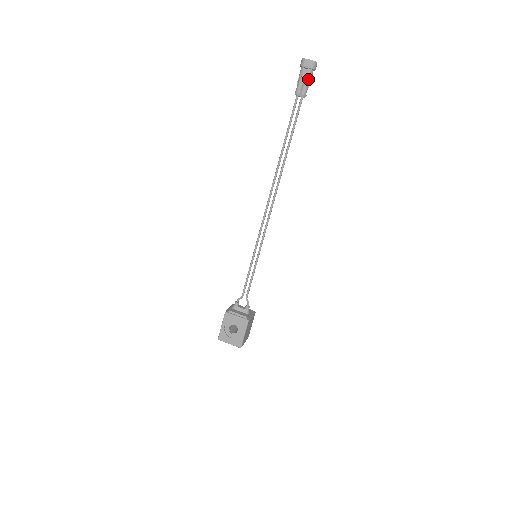
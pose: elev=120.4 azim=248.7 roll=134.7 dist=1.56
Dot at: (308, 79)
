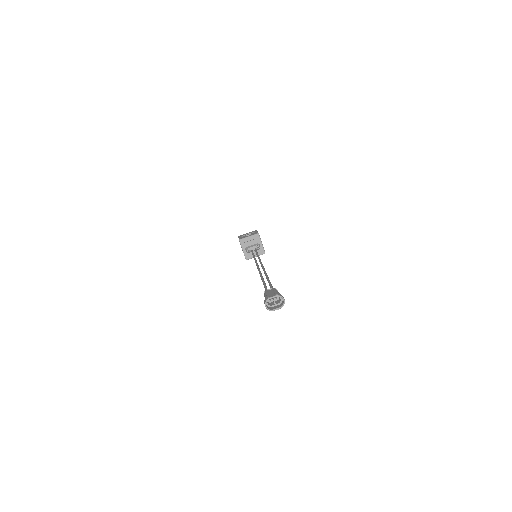
Dot at: (278, 299)
